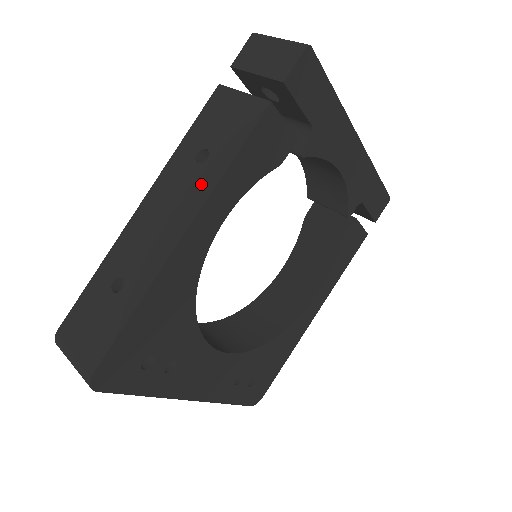
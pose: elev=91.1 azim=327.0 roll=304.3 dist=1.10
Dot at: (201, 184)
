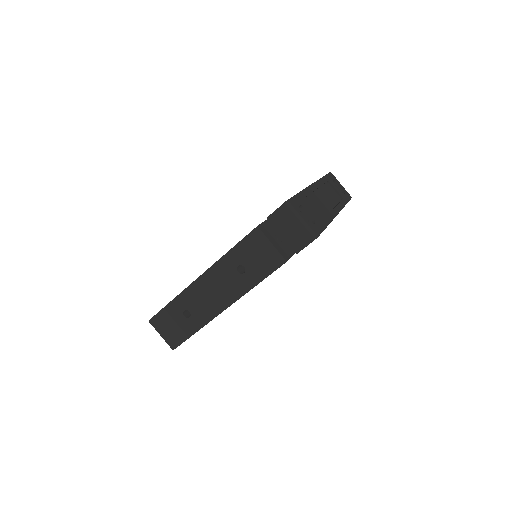
Dot at: (239, 286)
